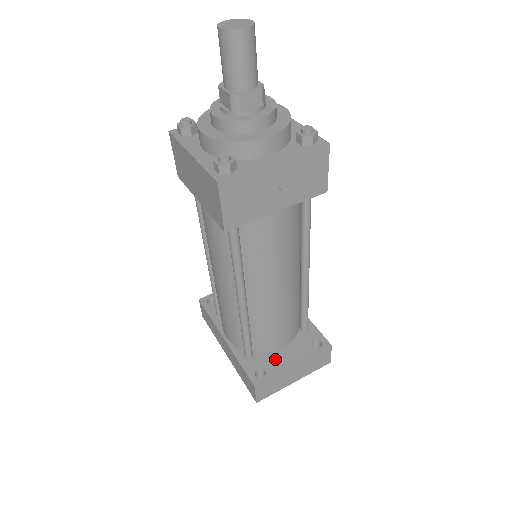
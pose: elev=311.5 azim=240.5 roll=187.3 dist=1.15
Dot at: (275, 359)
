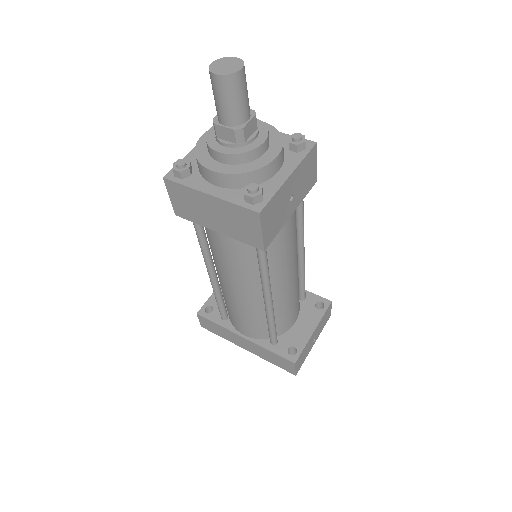
Dot at: (296, 334)
